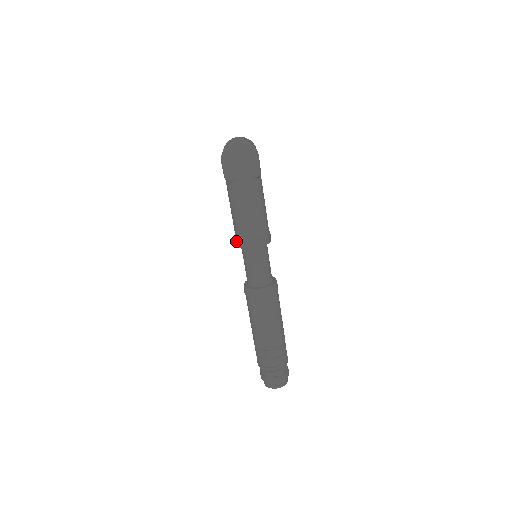
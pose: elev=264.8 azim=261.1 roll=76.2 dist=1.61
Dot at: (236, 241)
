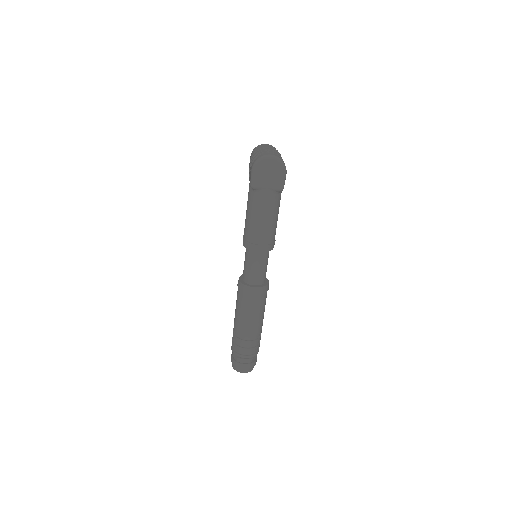
Dot at: (244, 241)
